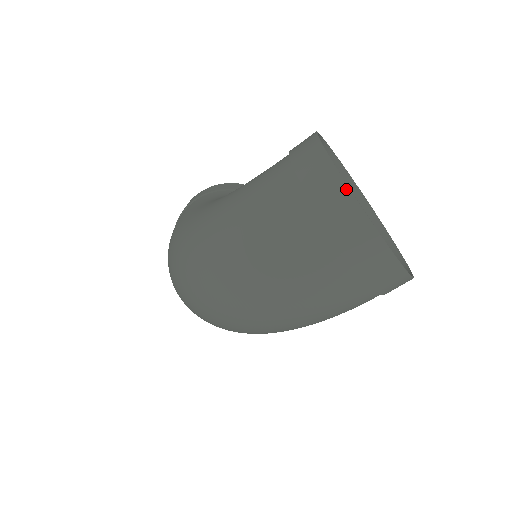
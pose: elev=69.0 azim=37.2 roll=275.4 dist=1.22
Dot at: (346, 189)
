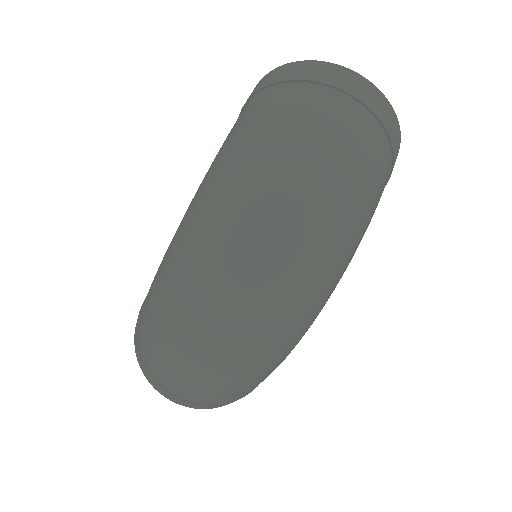
Dot at: (311, 62)
